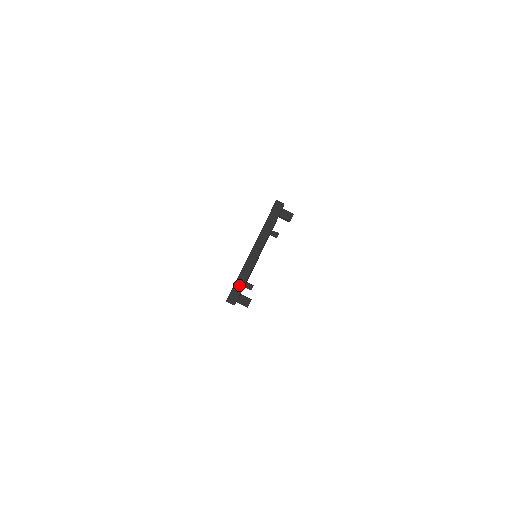
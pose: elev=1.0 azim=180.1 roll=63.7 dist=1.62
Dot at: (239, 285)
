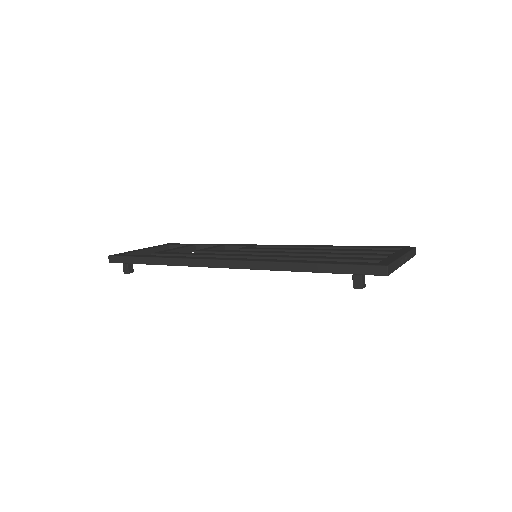
Dot at: (394, 266)
